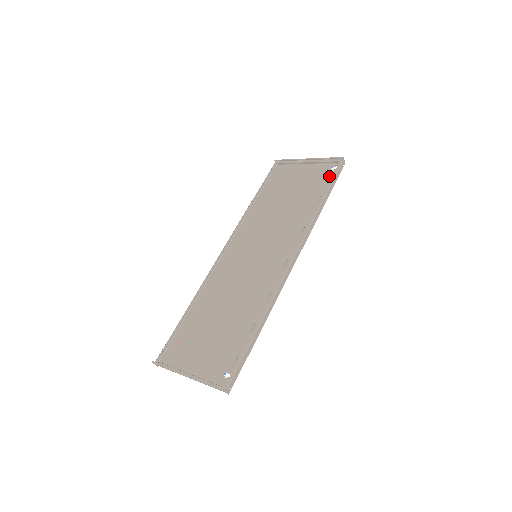
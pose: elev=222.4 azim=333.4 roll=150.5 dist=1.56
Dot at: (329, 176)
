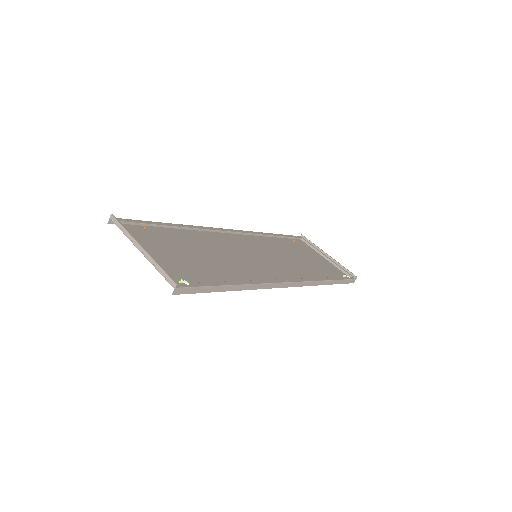
Dot at: (340, 276)
